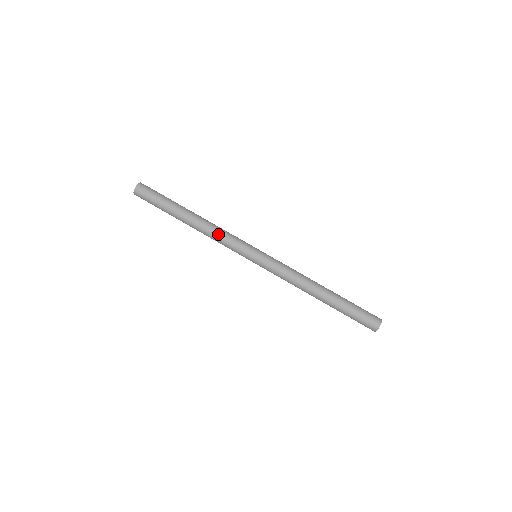
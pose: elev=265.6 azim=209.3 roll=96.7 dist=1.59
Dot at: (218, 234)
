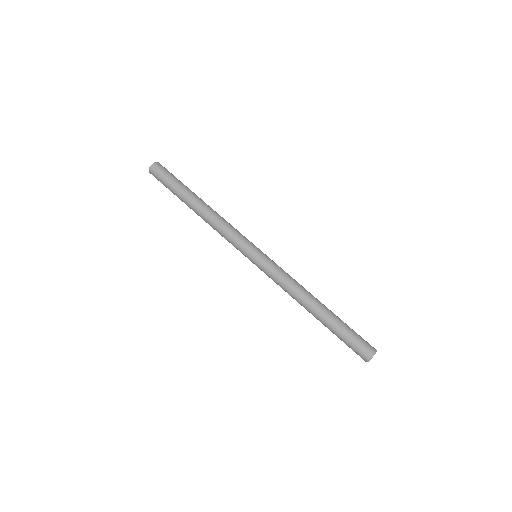
Dot at: (223, 224)
